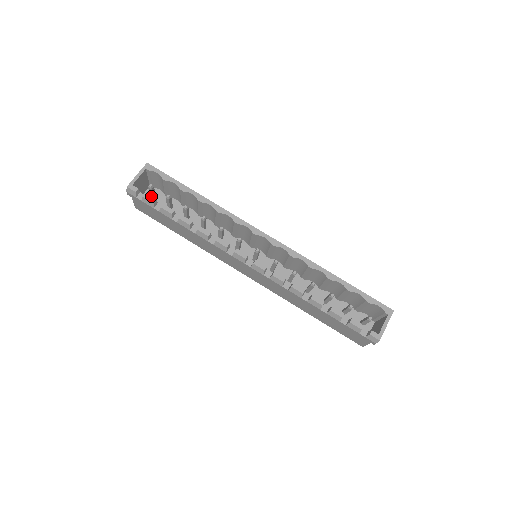
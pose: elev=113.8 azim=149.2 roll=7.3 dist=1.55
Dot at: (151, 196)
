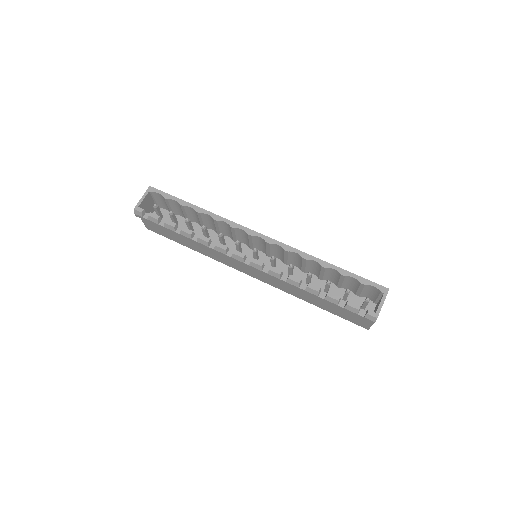
Dot at: (158, 215)
